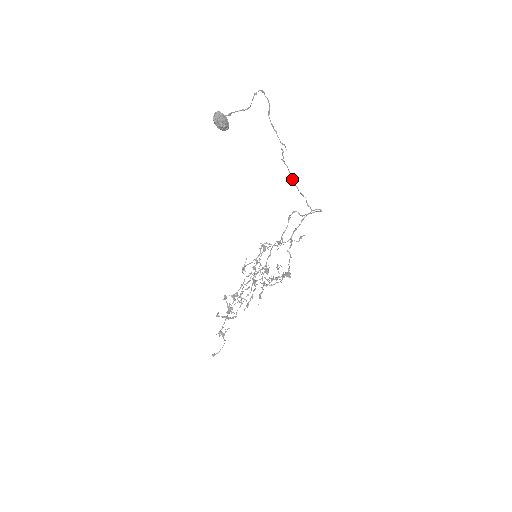
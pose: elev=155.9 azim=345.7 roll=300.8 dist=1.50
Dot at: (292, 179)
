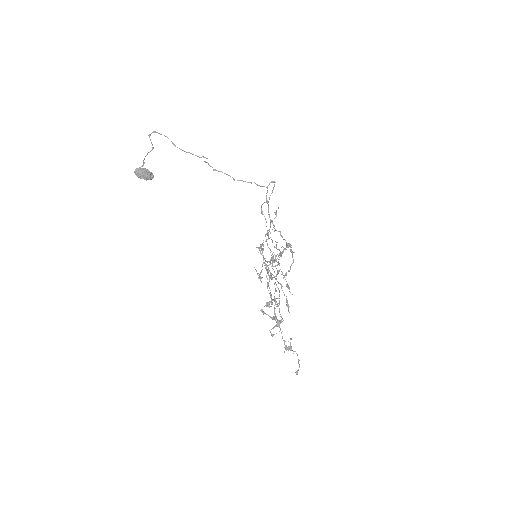
Dot at: occluded
